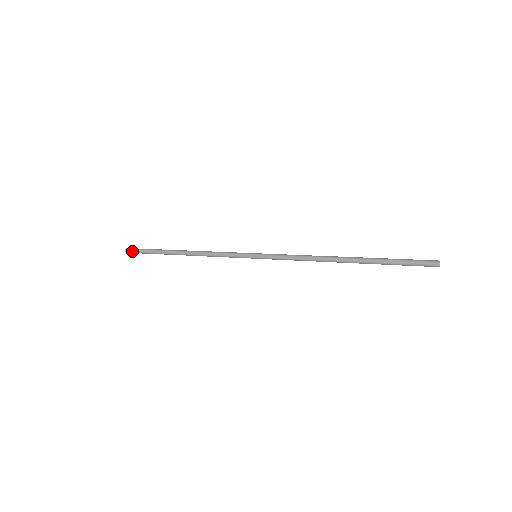
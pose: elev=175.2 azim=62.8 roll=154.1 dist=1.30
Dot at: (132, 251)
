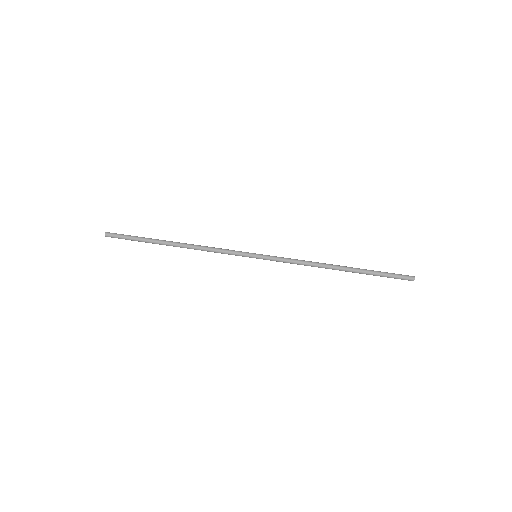
Dot at: (114, 237)
